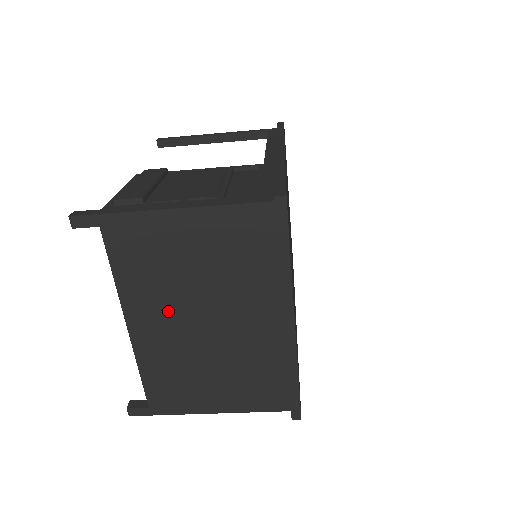
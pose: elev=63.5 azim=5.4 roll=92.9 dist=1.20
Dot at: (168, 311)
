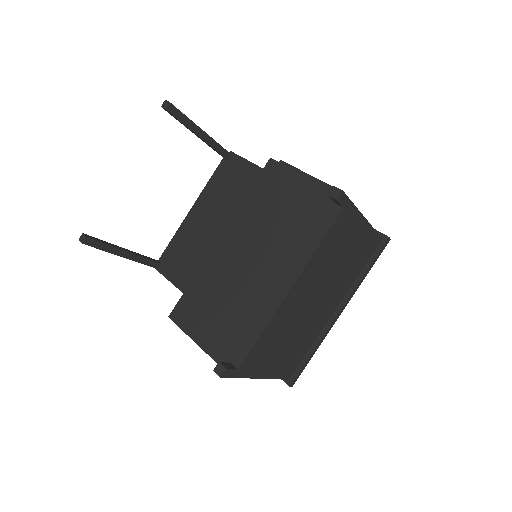
Dot at: (313, 285)
